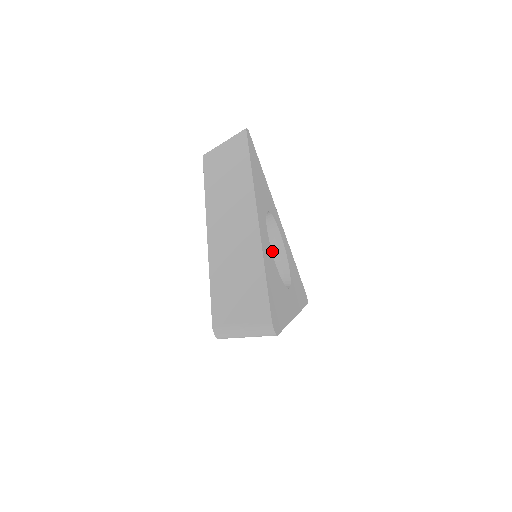
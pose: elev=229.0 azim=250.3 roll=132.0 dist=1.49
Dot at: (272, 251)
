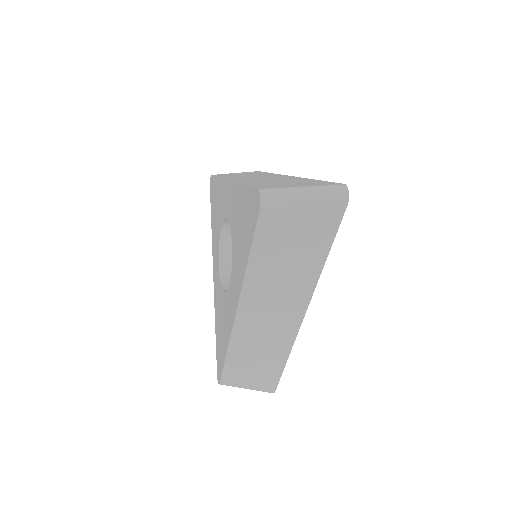
Dot at: occluded
